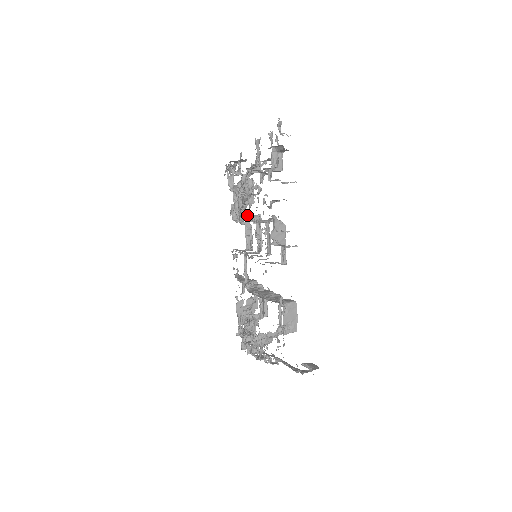
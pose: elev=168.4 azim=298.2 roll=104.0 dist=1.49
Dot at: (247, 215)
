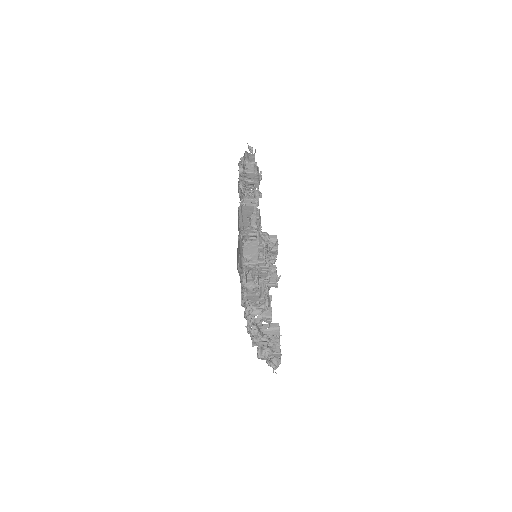
Dot at: occluded
